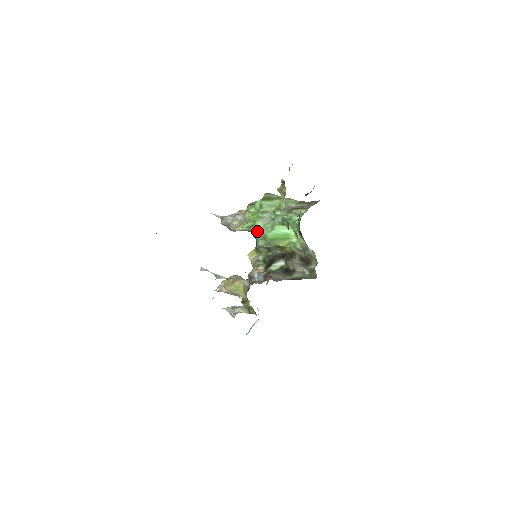
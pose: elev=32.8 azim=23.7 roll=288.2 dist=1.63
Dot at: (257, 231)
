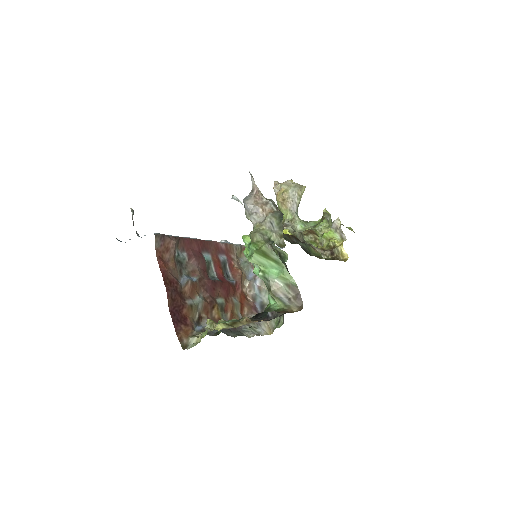
Dot at: occluded
